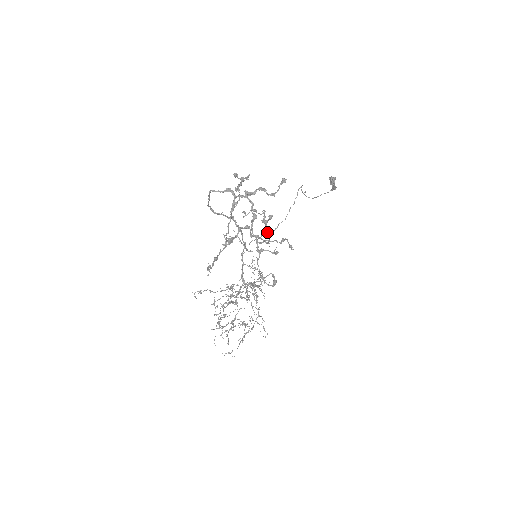
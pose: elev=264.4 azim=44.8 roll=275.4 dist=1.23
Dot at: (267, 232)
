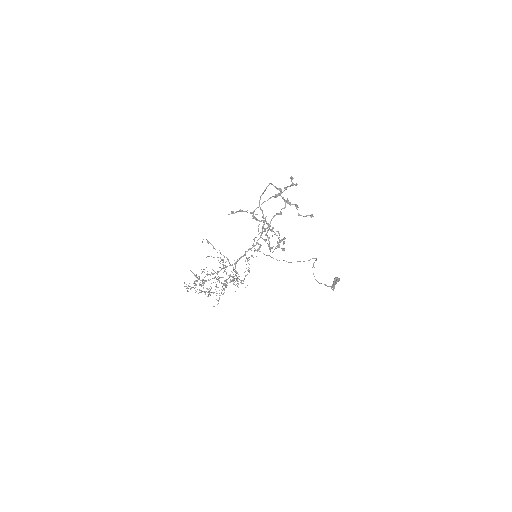
Dot at: occluded
